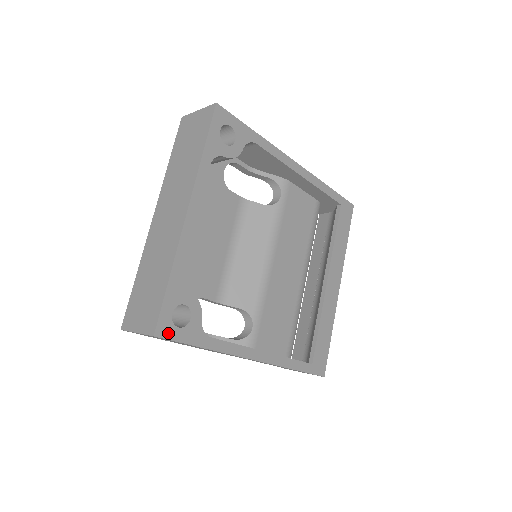
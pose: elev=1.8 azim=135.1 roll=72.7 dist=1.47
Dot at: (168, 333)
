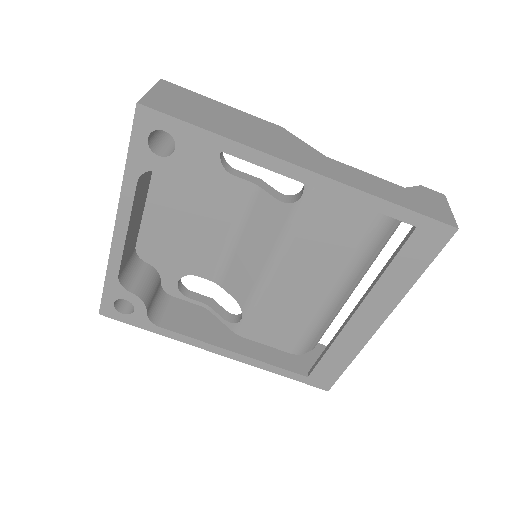
Dot at: (112, 315)
